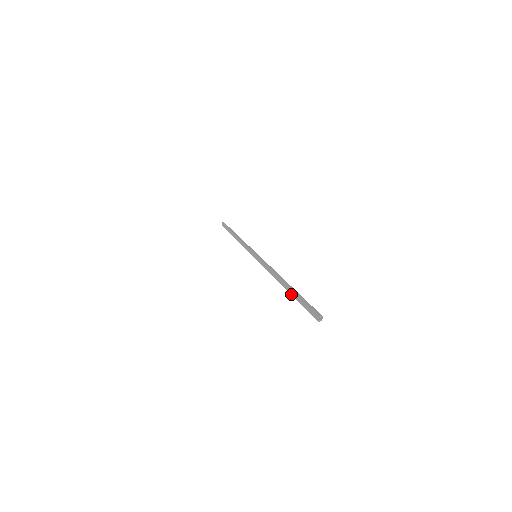
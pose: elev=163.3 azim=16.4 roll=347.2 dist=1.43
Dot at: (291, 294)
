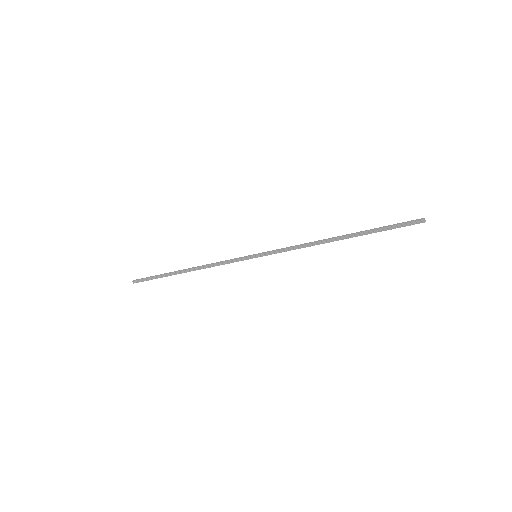
Dot at: (362, 232)
